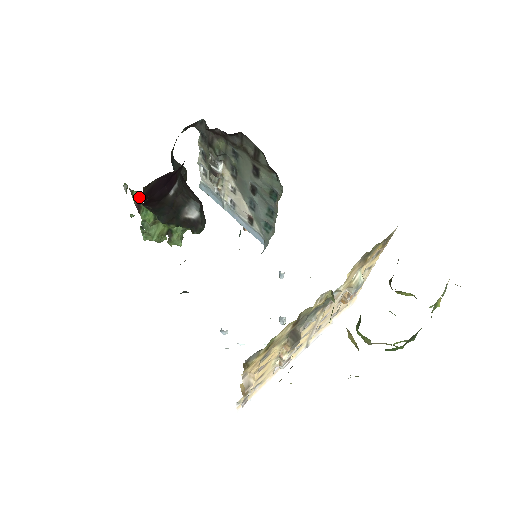
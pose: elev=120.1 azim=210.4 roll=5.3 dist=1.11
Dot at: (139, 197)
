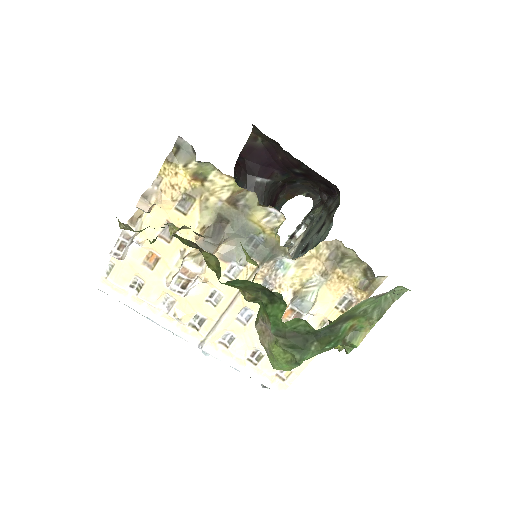
Dot at: occluded
